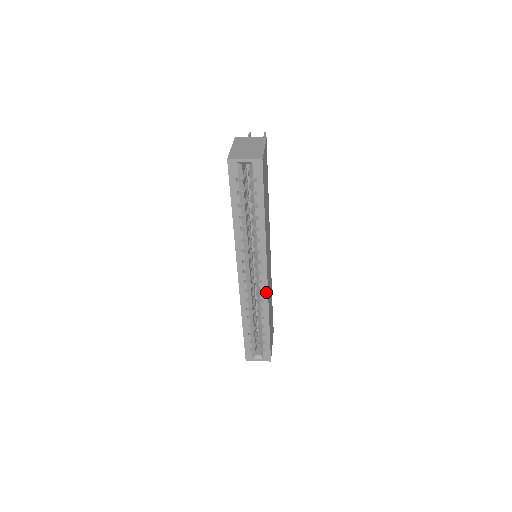
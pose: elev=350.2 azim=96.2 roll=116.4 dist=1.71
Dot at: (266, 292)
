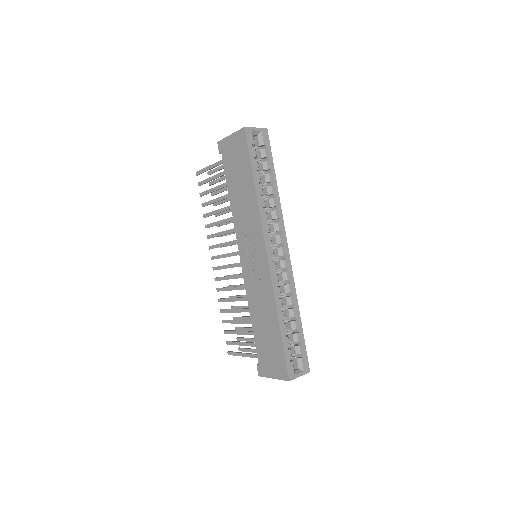
Dot at: (291, 270)
